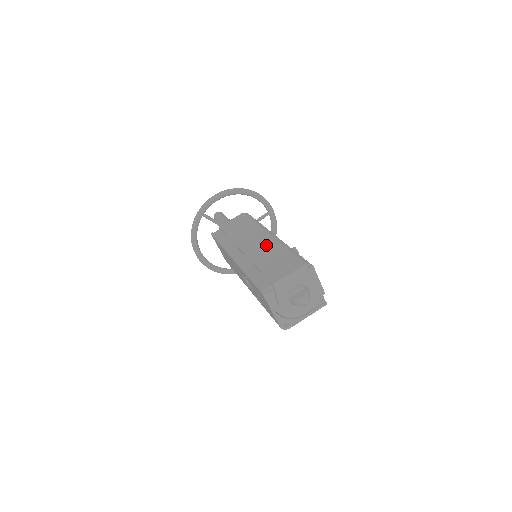
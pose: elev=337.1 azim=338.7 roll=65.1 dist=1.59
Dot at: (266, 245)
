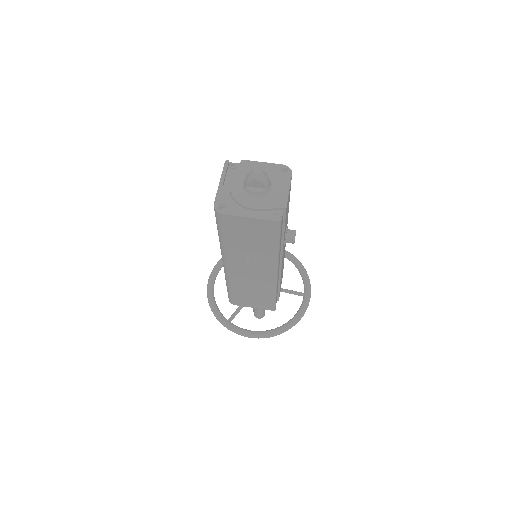
Dot at: occluded
